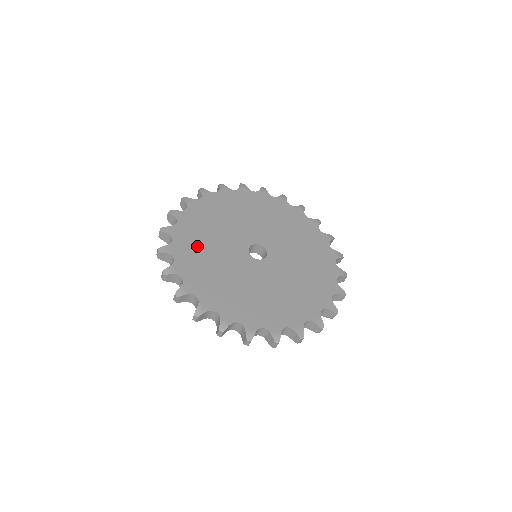
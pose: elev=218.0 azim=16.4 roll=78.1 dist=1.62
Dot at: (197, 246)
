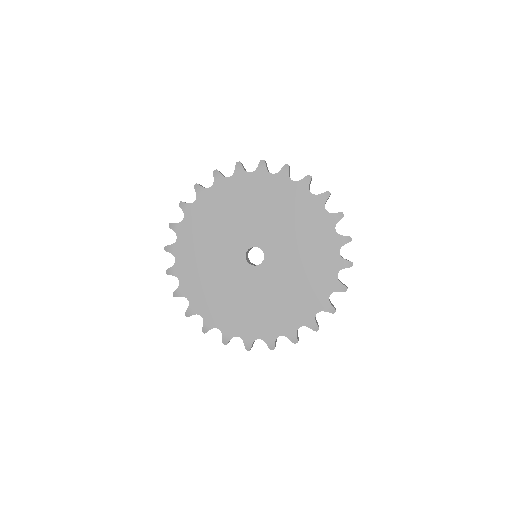
Dot at: (231, 310)
